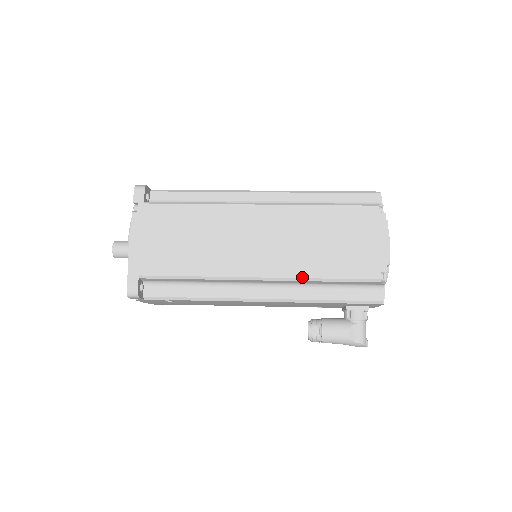
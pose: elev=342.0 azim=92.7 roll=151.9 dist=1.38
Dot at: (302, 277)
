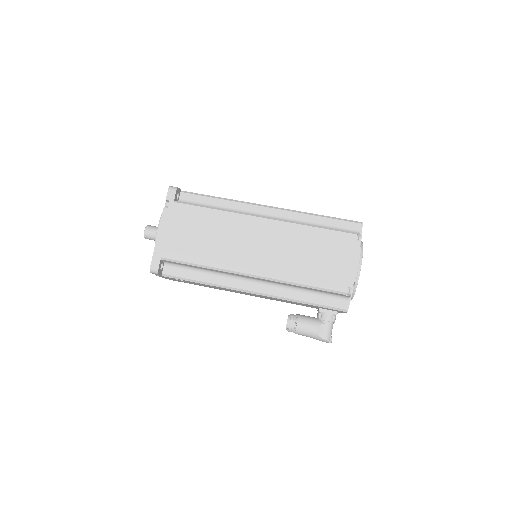
Dot at: (286, 280)
